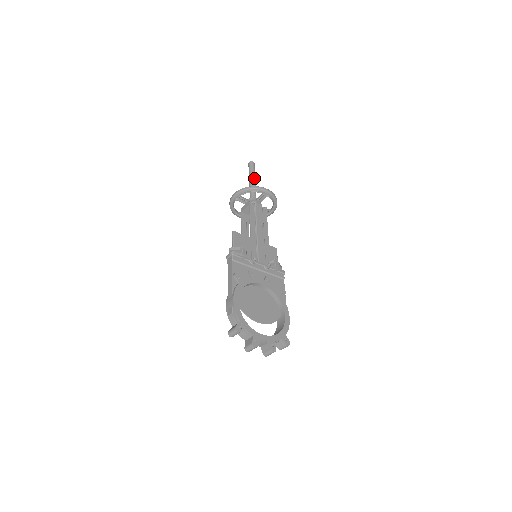
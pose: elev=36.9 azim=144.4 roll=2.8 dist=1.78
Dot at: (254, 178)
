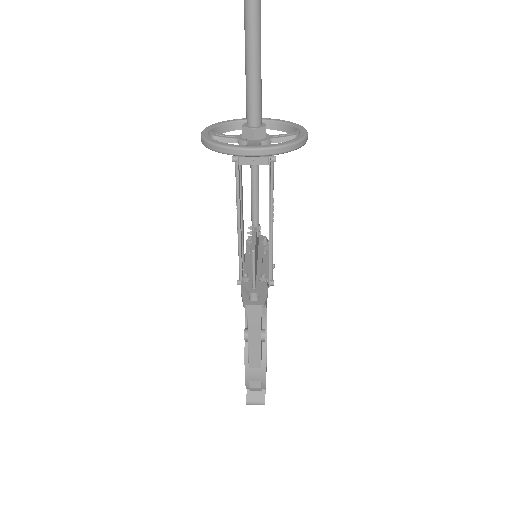
Dot at: occluded
